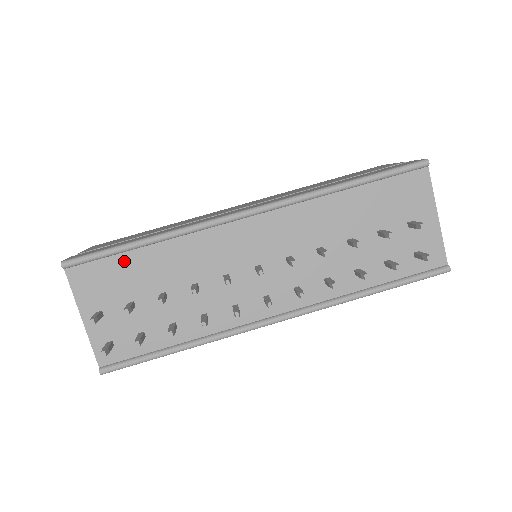
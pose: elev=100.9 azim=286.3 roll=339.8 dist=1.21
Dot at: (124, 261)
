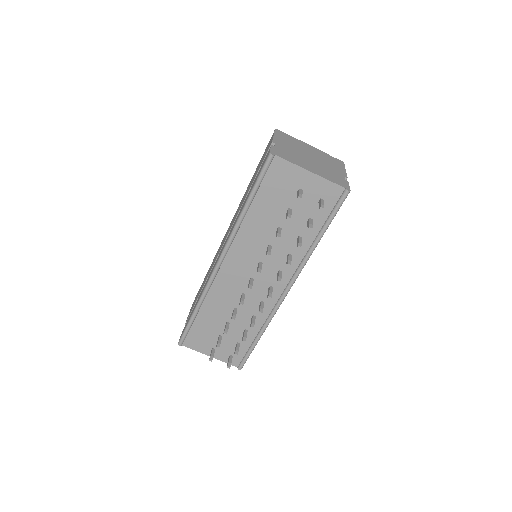
Dot at: (198, 324)
